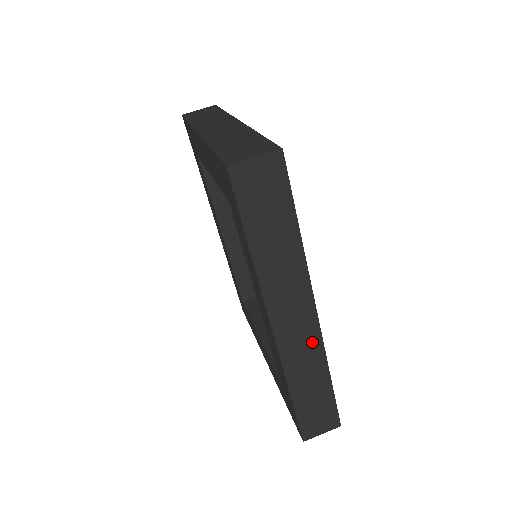
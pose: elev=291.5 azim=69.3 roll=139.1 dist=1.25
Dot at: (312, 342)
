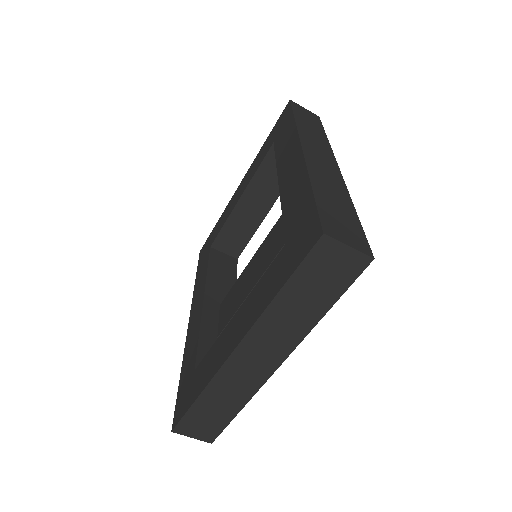
Dot at: occluded
